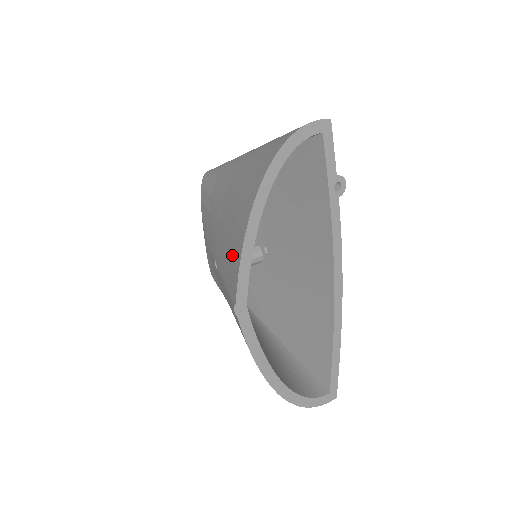
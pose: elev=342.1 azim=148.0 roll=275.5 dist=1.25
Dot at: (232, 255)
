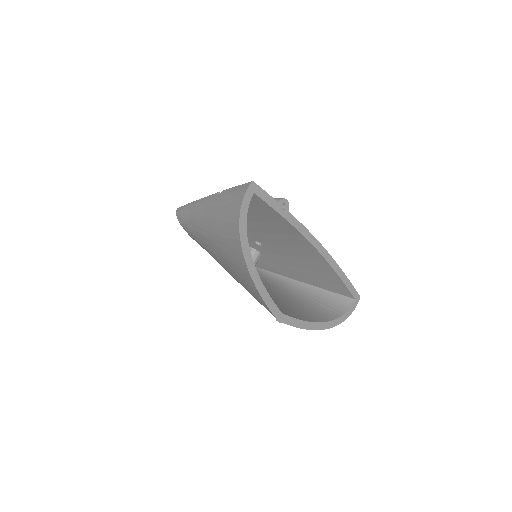
Dot at: (252, 291)
